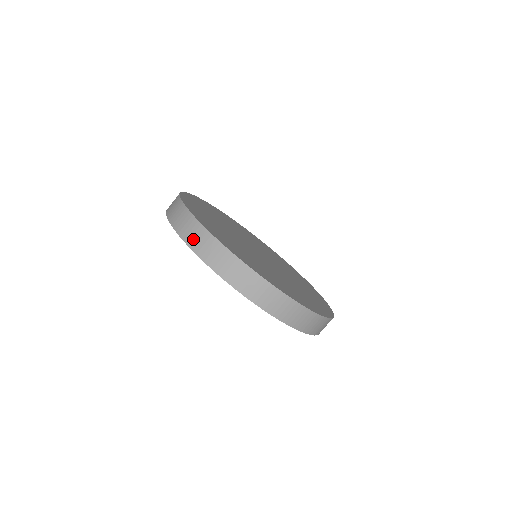
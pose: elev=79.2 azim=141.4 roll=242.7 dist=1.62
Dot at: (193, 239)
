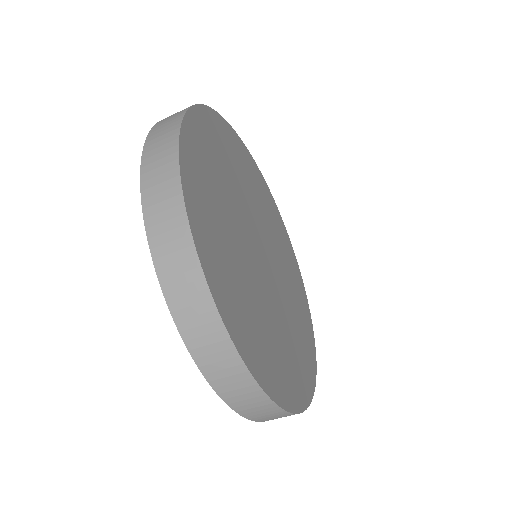
Dot at: (153, 166)
